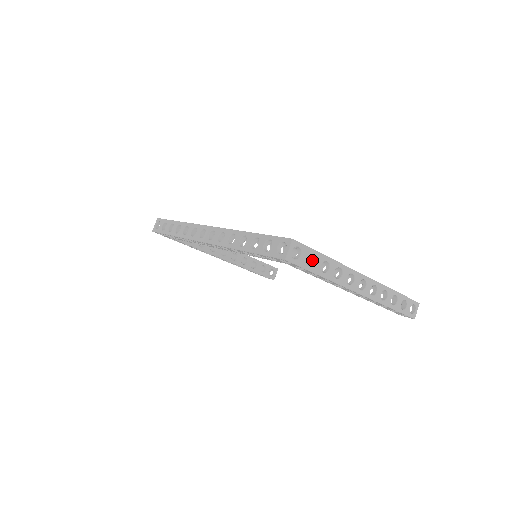
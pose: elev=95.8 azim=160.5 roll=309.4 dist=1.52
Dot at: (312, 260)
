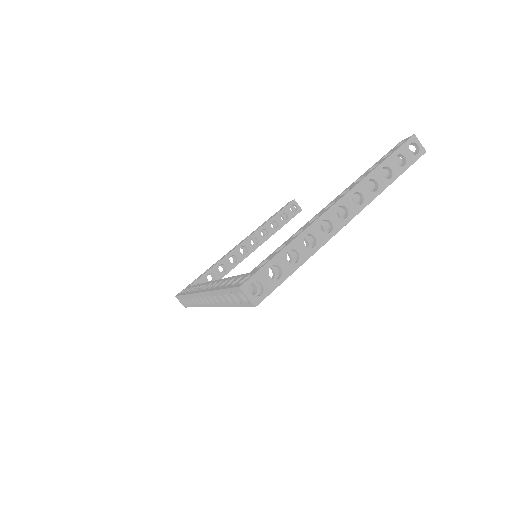
Dot at: occluded
